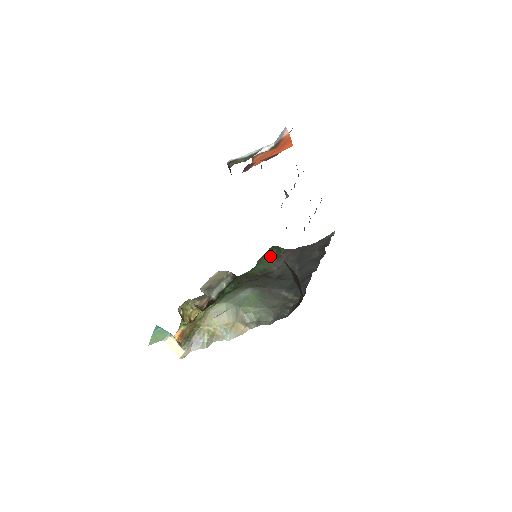
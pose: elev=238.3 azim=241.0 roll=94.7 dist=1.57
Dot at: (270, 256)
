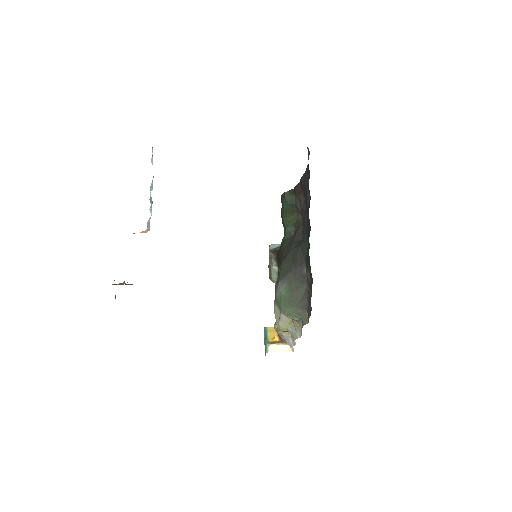
Dot at: (286, 209)
